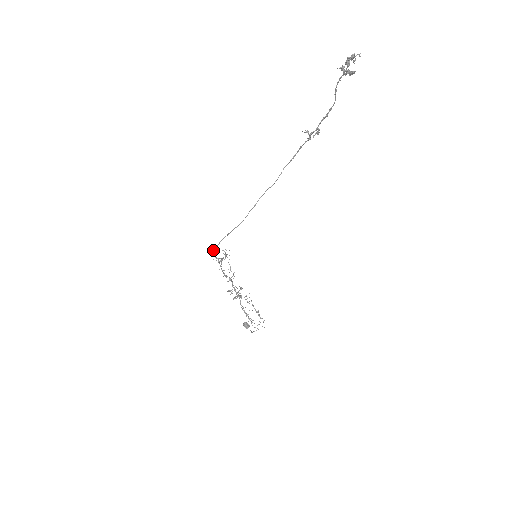
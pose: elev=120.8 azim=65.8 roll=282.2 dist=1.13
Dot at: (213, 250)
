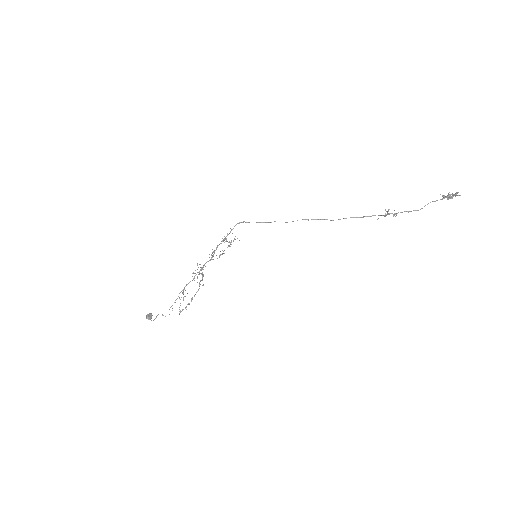
Dot at: (238, 223)
